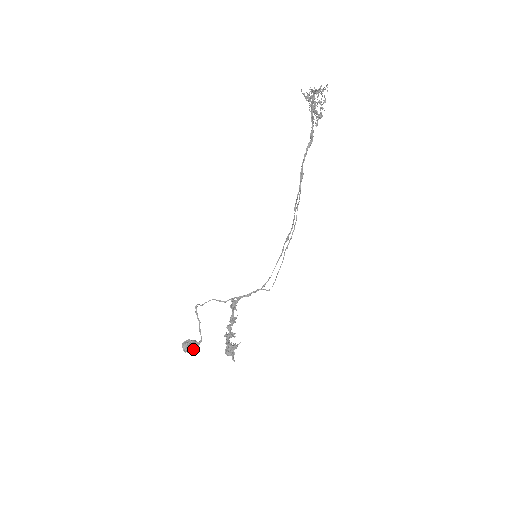
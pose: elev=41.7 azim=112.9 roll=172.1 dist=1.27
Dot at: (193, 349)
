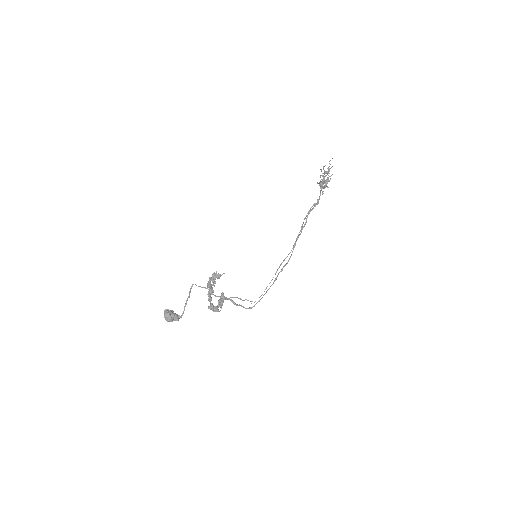
Dot at: (172, 317)
